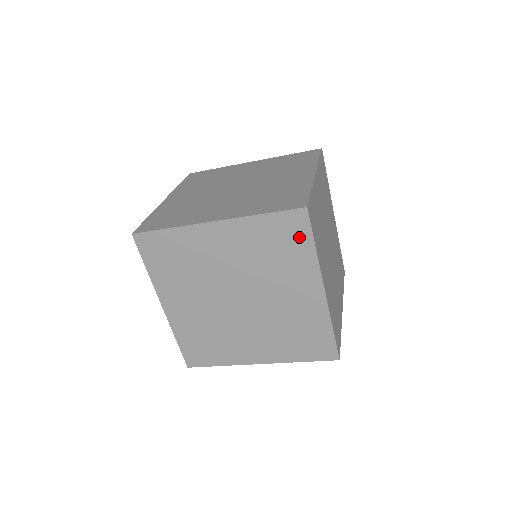
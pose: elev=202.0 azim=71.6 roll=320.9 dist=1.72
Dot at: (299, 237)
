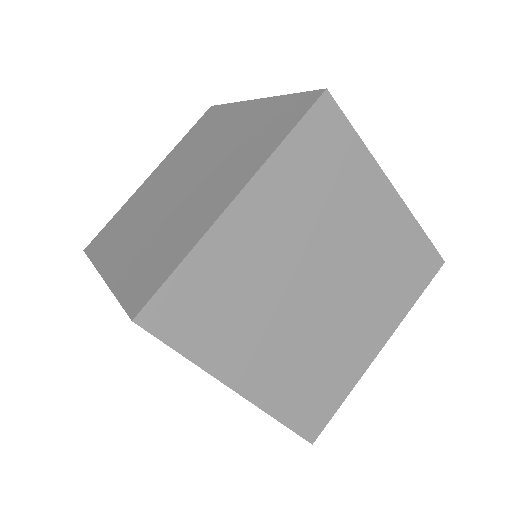
Dot at: occluded
